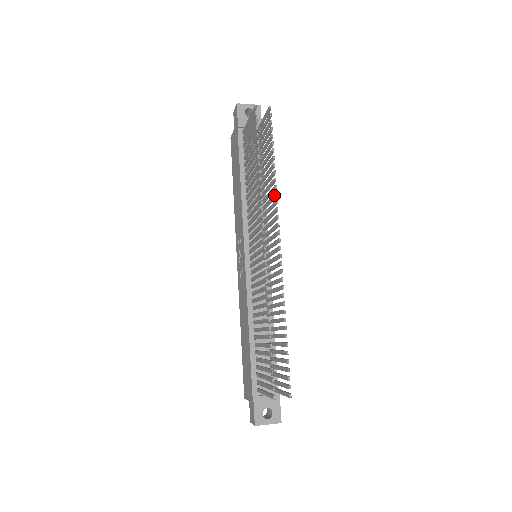
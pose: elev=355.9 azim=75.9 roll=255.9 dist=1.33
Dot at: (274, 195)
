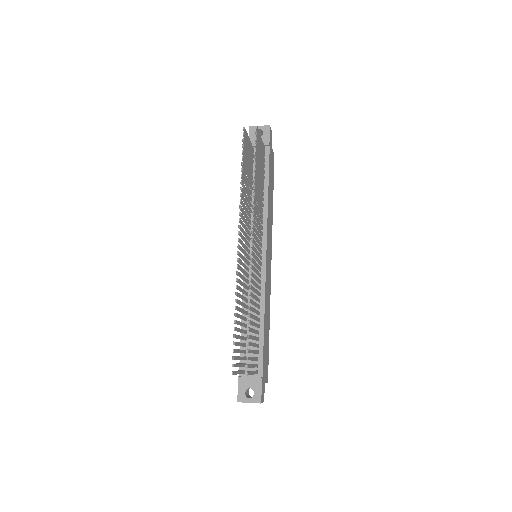
Dot at: (253, 201)
